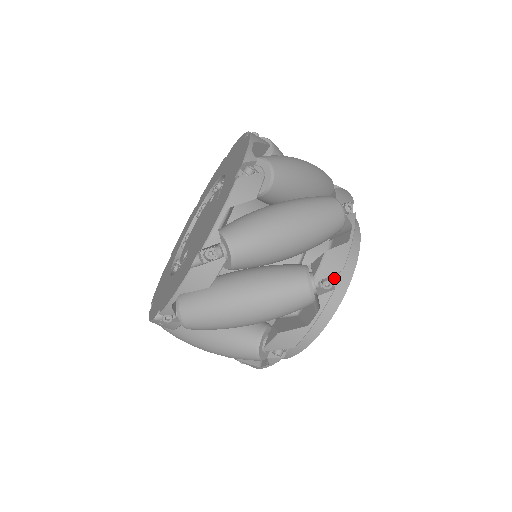
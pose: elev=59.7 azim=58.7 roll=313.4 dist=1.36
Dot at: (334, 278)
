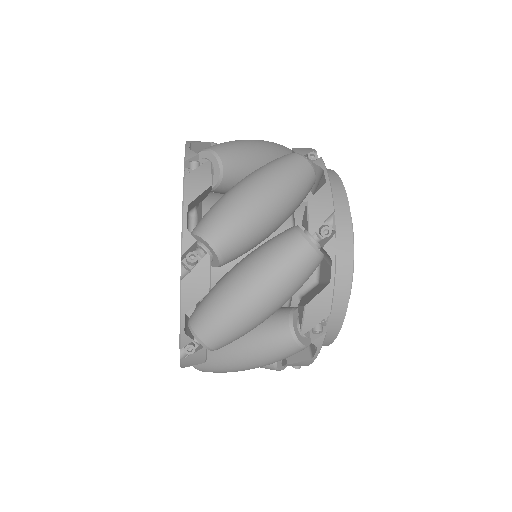
Dot at: occluded
